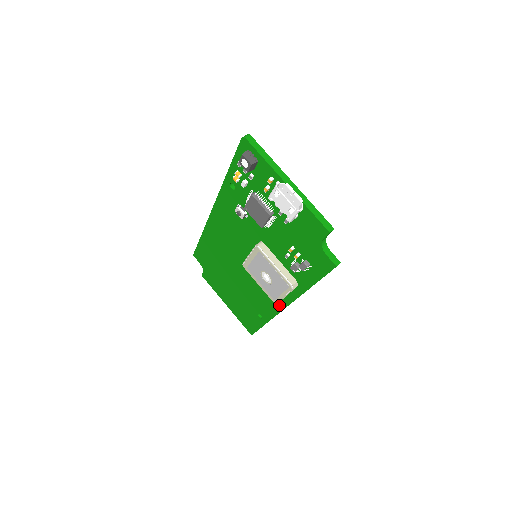
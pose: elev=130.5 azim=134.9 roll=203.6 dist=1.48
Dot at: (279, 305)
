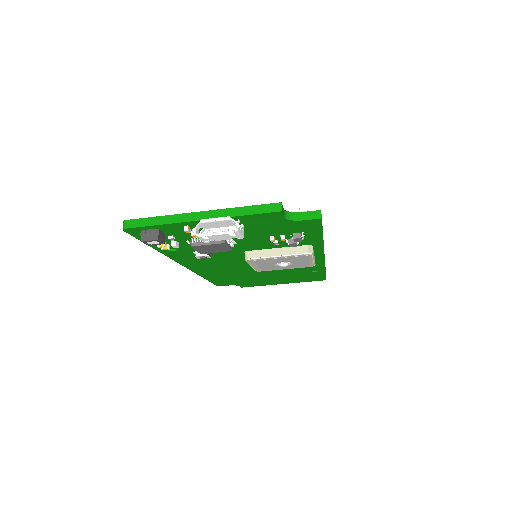
Dot at: (317, 260)
